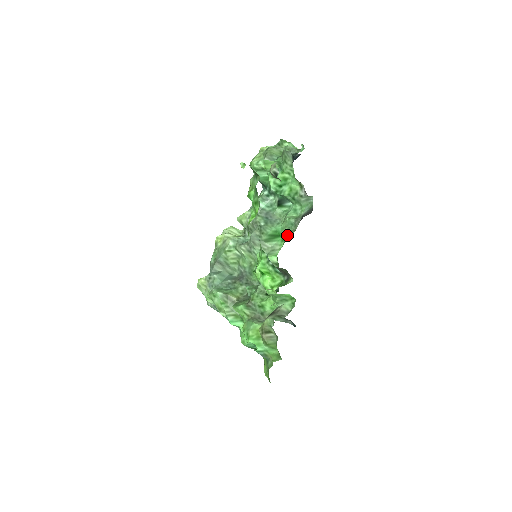
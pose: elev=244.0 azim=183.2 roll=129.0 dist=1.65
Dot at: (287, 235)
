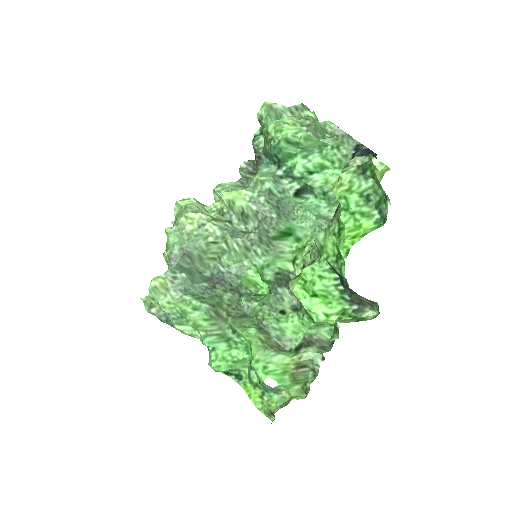
Dot at: occluded
